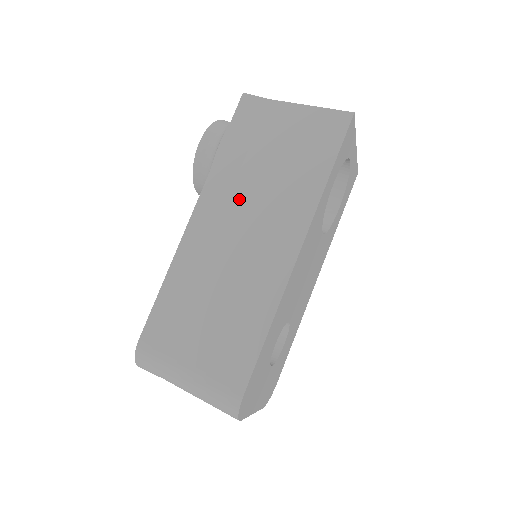
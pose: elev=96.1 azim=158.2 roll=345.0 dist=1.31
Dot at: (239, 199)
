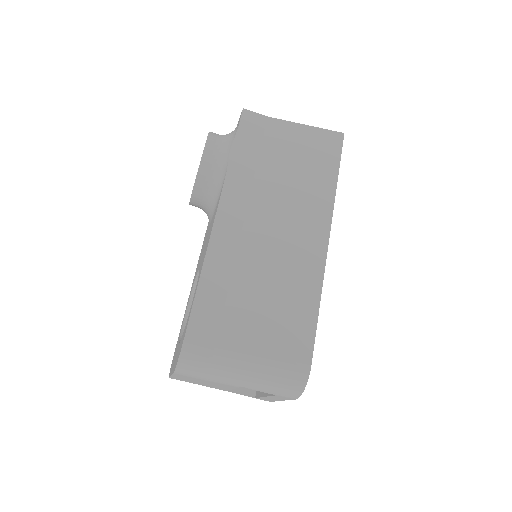
Dot at: (261, 198)
